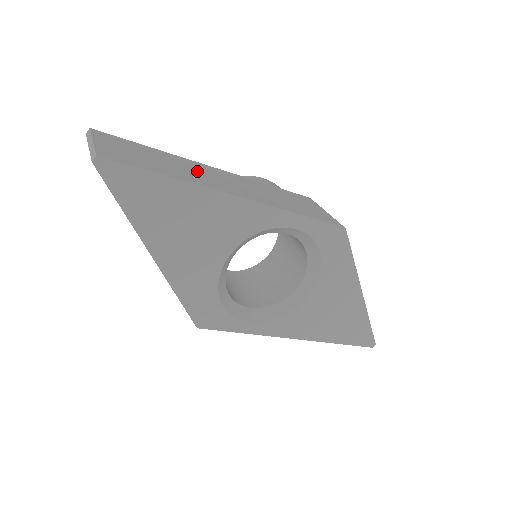
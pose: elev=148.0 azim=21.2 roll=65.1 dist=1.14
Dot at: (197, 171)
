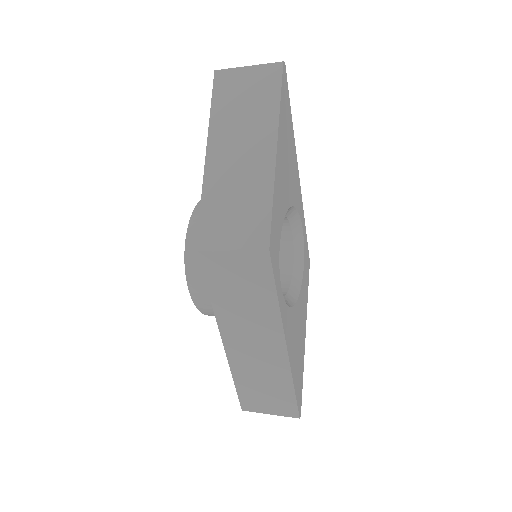
Dot at: occluded
